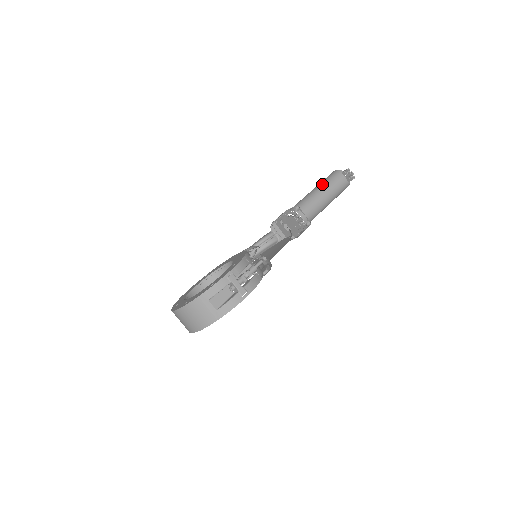
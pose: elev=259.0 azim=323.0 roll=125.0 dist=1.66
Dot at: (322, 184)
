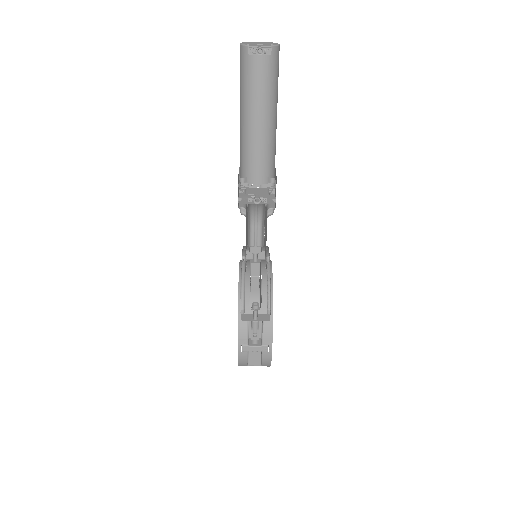
Dot at: (241, 102)
